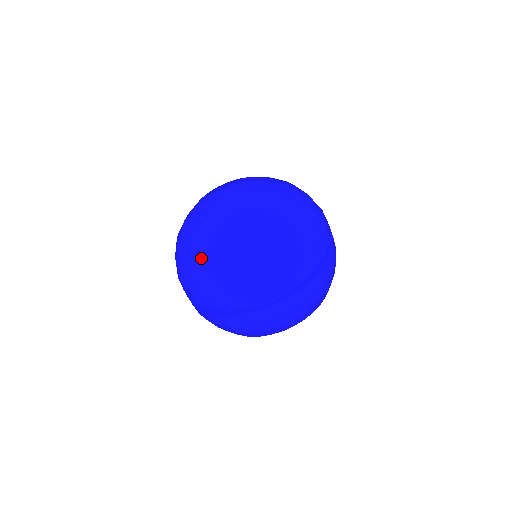
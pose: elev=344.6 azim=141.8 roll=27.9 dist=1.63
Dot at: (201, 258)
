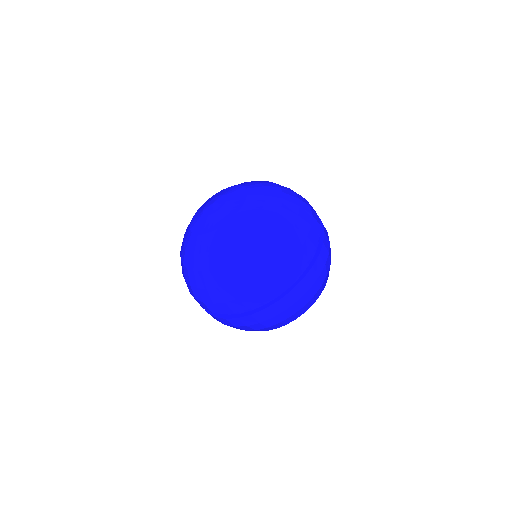
Dot at: (186, 268)
